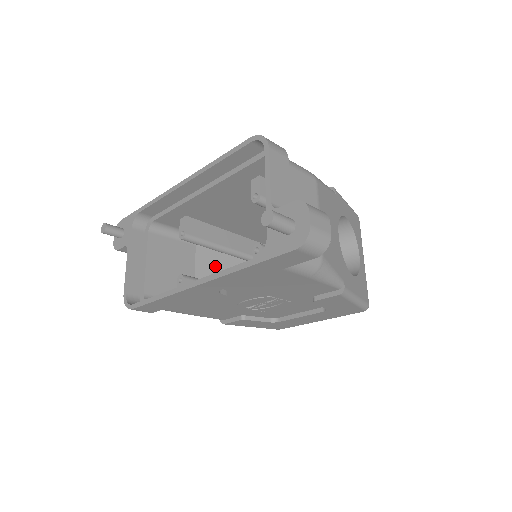
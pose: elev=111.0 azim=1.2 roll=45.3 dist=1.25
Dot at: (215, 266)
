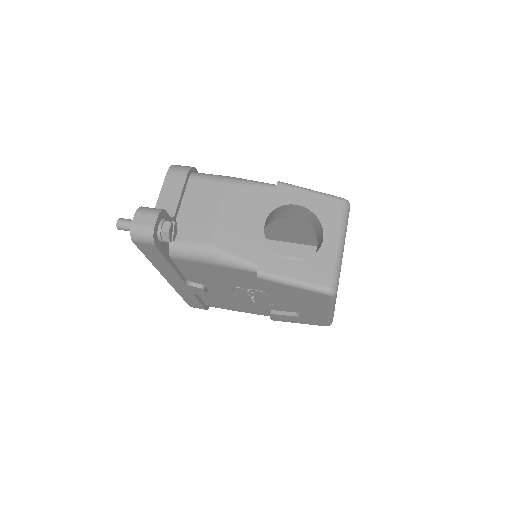
Dot at: occluded
